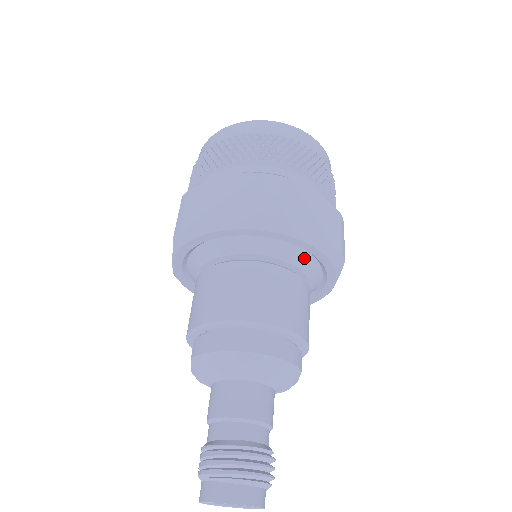
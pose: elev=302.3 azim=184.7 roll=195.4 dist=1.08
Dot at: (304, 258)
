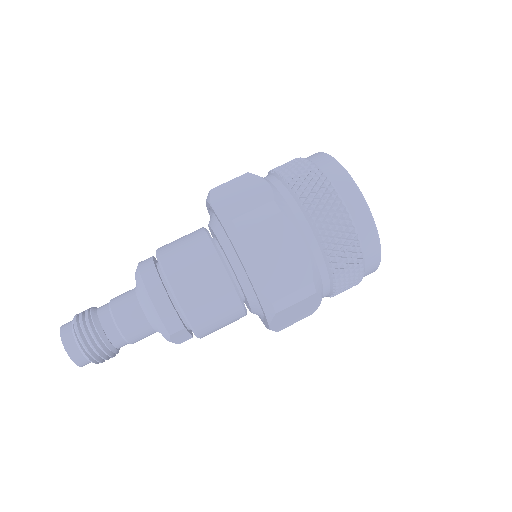
Dot at: (247, 279)
